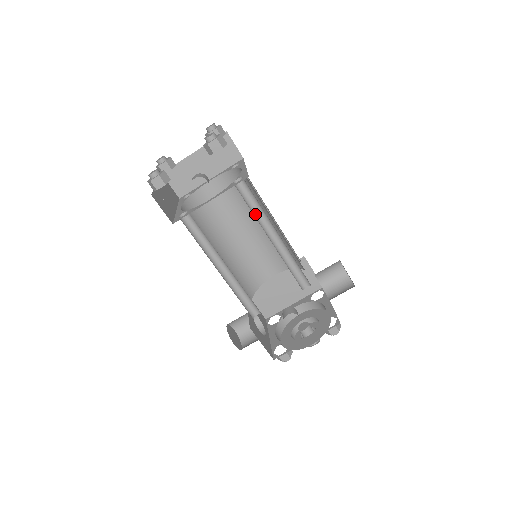
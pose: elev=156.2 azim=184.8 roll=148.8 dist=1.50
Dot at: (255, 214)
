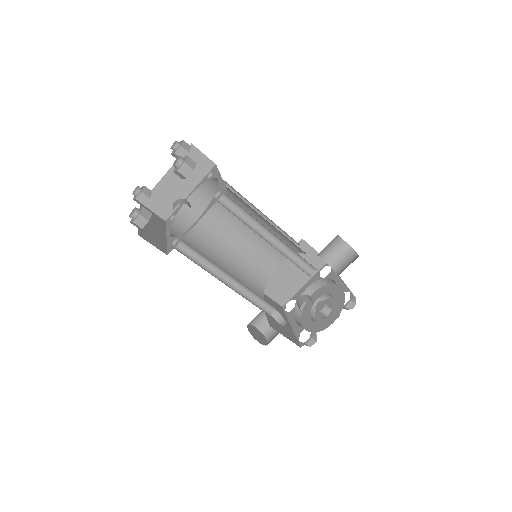
Dot at: (244, 221)
